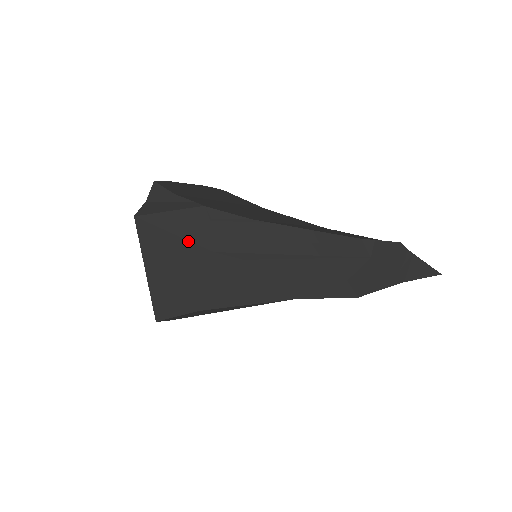
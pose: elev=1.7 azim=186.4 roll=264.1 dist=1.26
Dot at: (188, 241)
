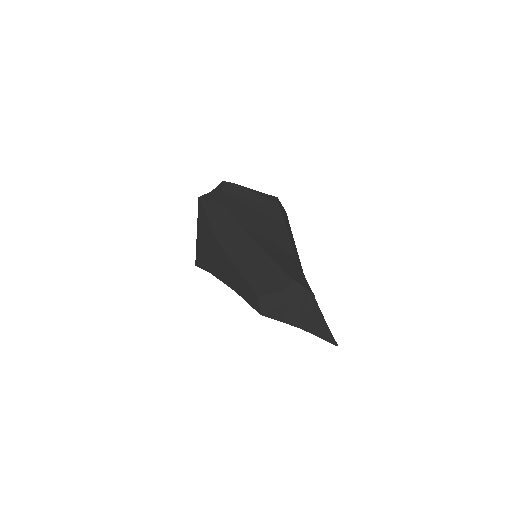
Dot at: (210, 223)
